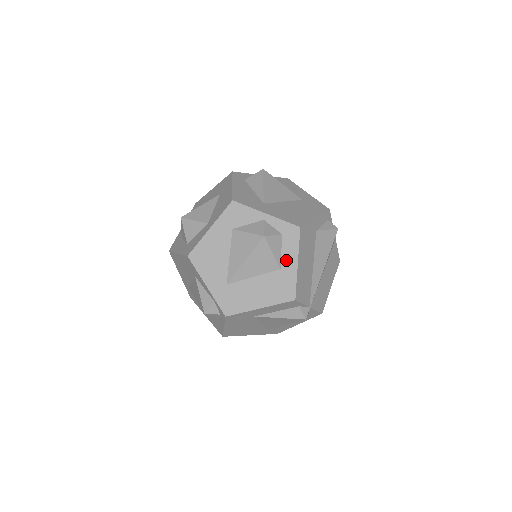
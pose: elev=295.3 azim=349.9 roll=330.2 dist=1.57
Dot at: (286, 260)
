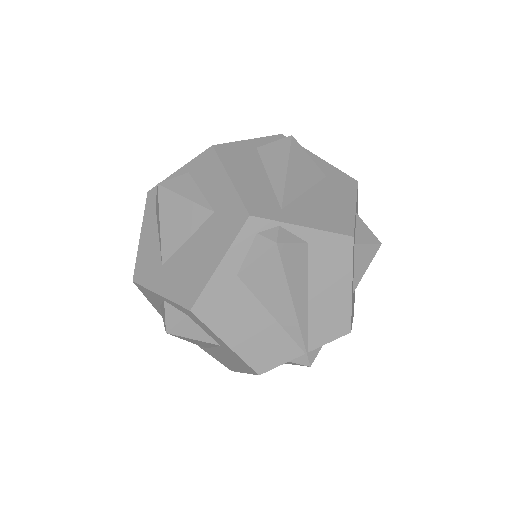
Dot at: (215, 339)
